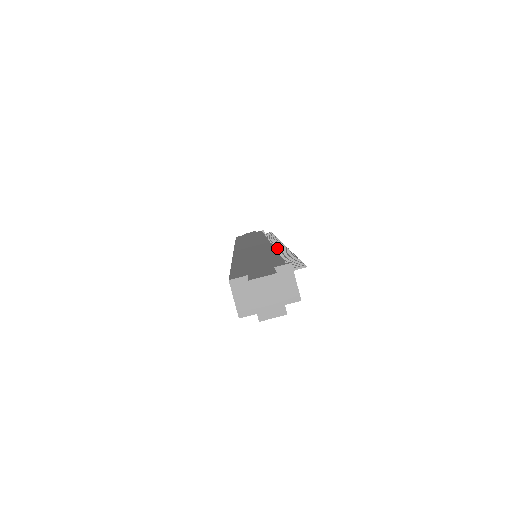
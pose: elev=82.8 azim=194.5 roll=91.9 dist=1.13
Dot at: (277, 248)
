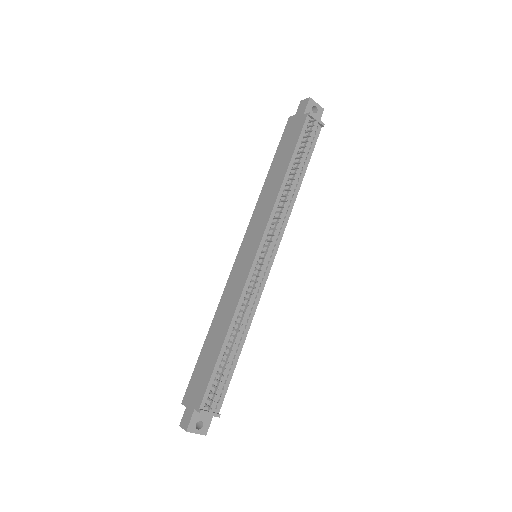
Dot at: (250, 288)
